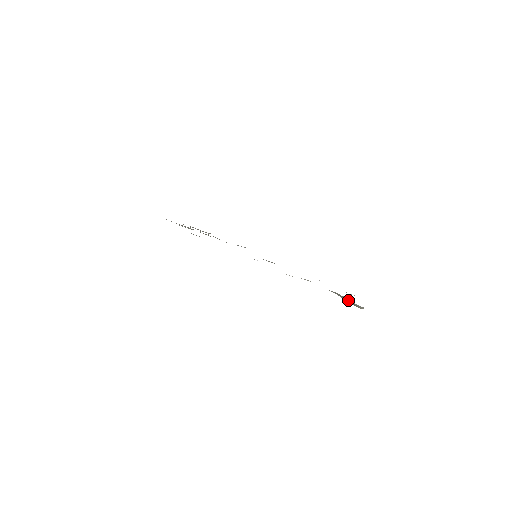
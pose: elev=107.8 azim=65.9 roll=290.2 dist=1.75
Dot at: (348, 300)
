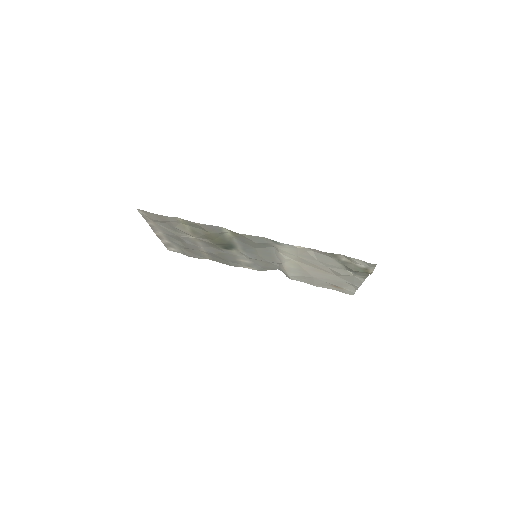
Dot at: (357, 265)
